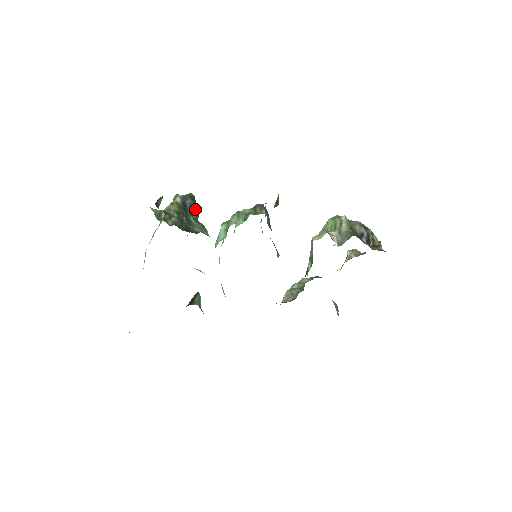
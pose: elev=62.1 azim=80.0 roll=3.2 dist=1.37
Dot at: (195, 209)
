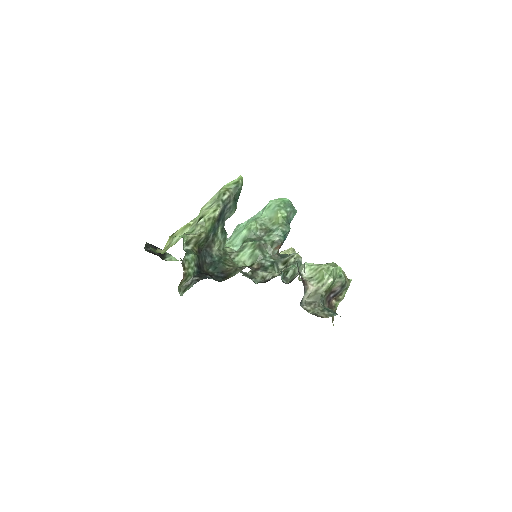
Dot at: (231, 212)
